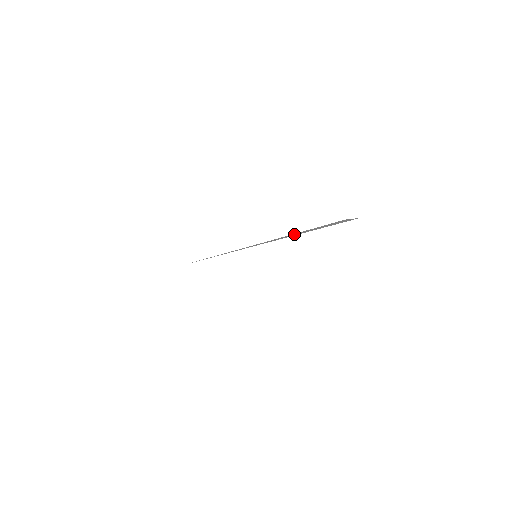
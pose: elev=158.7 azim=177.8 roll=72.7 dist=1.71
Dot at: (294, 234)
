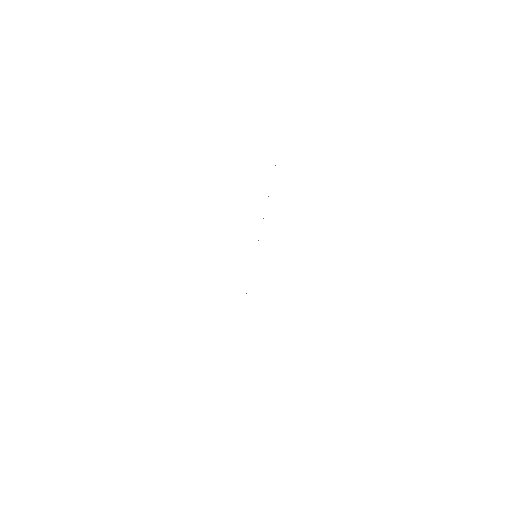
Dot at: occluded
